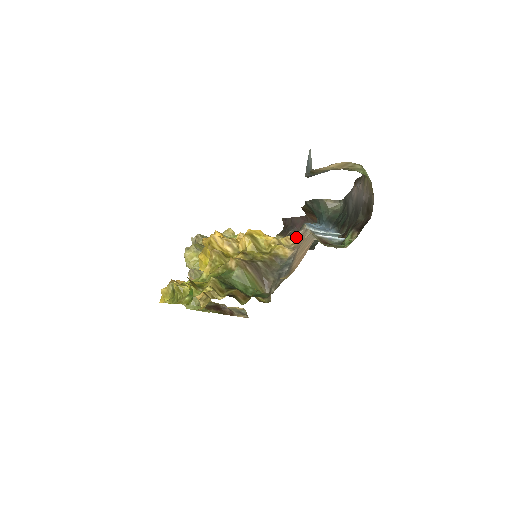
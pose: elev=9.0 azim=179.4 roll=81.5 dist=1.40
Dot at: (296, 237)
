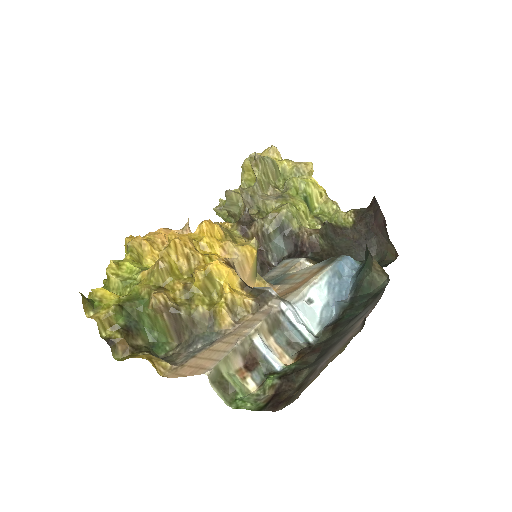
Dot at: (260, 306)
